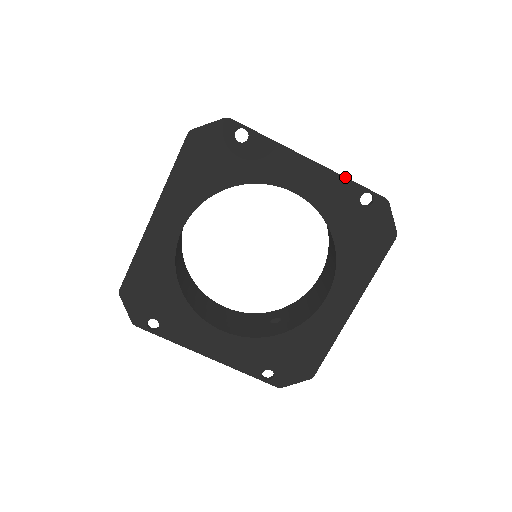
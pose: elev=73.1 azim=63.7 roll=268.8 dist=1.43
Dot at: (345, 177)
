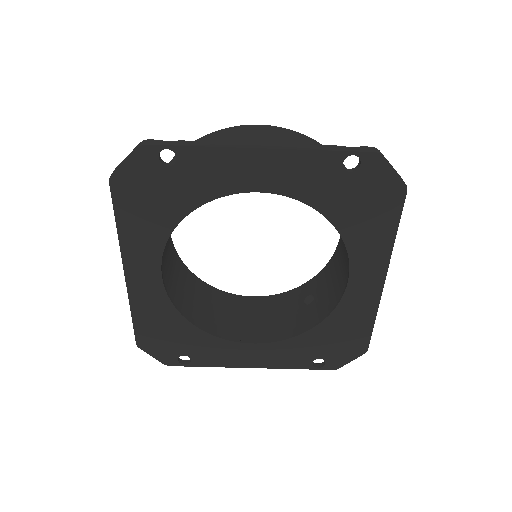
Dot at: (313, 150)
